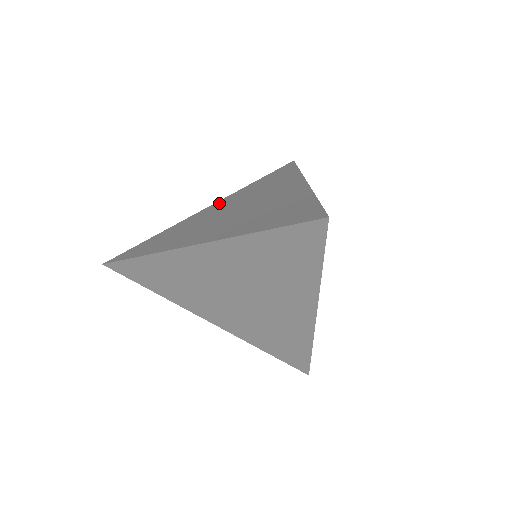
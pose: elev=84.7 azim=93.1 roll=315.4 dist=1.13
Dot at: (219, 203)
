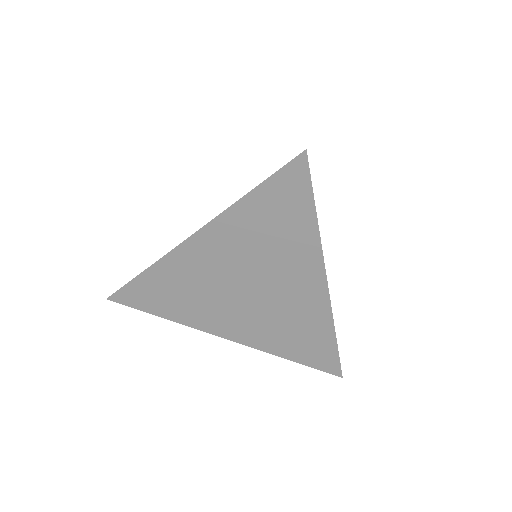
Dot at: occluded
